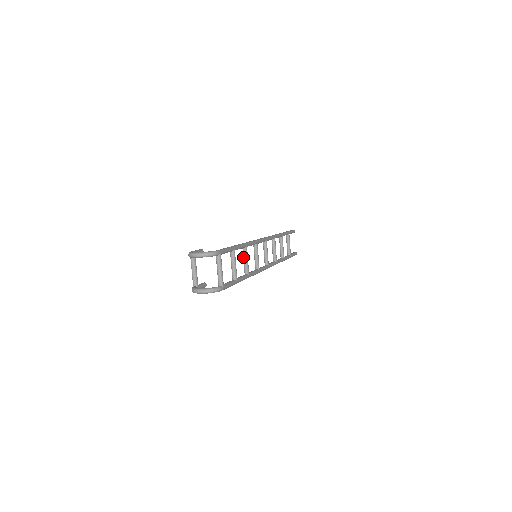
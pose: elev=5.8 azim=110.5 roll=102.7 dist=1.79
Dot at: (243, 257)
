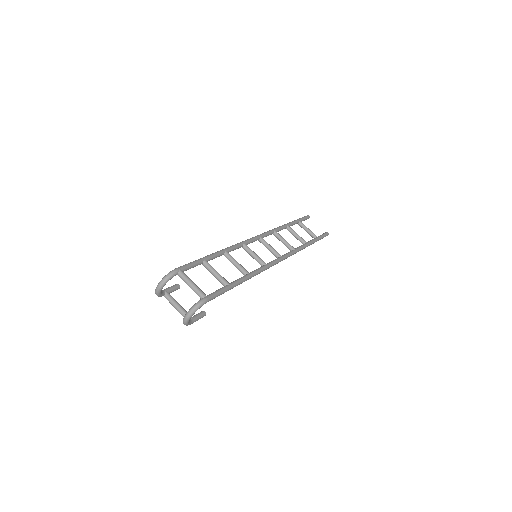
Dot at: occluded
